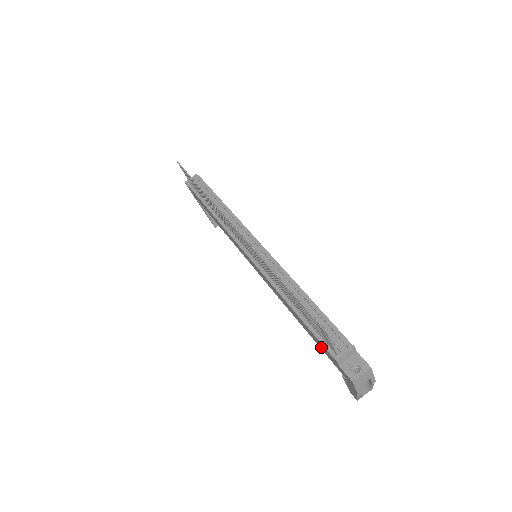
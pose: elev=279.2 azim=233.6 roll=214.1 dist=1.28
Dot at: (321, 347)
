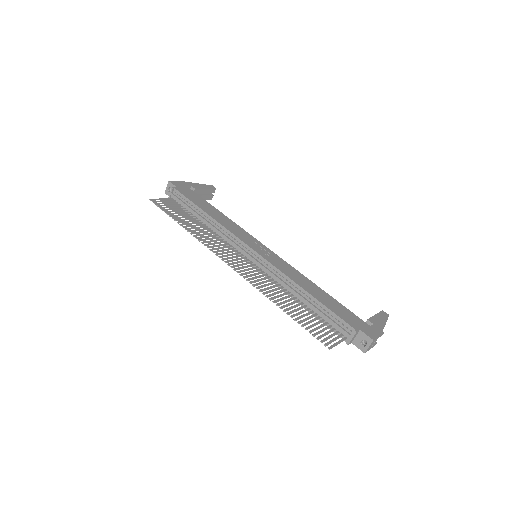
Dot at: occluded
